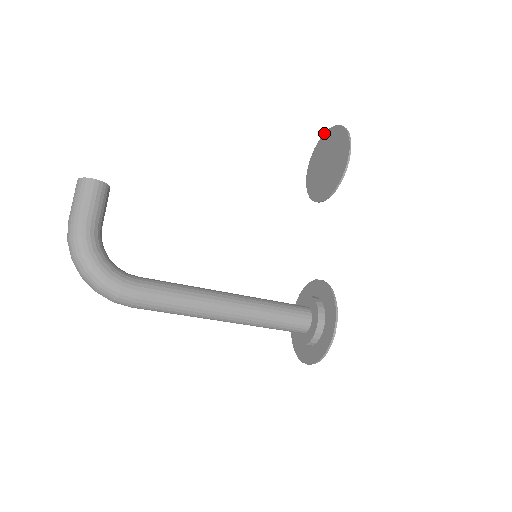
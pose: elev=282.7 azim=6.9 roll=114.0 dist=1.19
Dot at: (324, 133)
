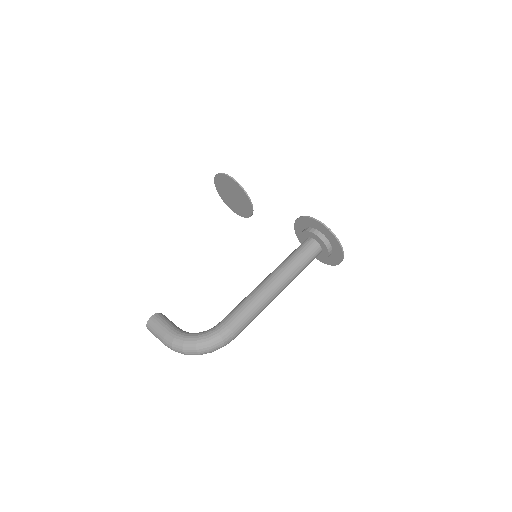
Dot at: occluded
